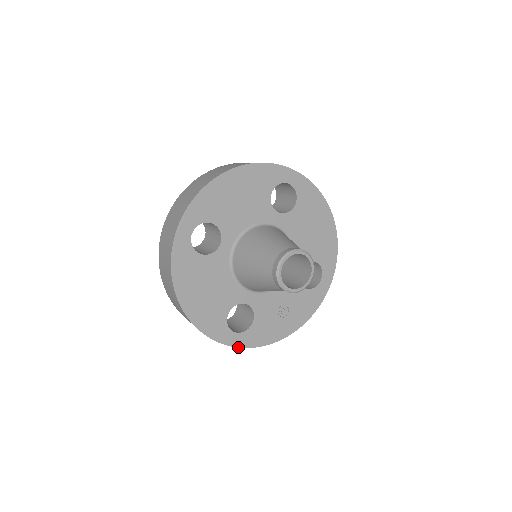
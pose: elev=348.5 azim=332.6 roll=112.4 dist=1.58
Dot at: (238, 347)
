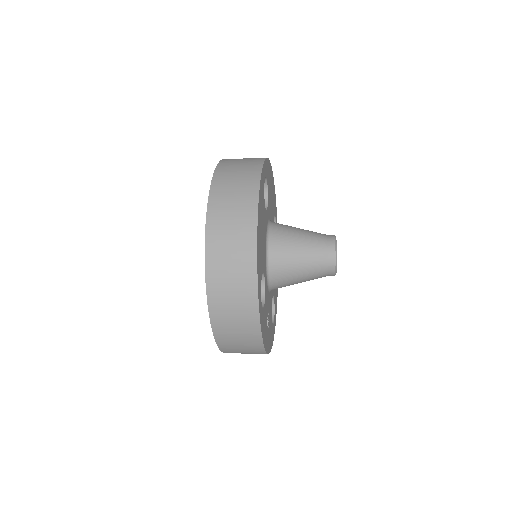
Dot at: (260, 319)
